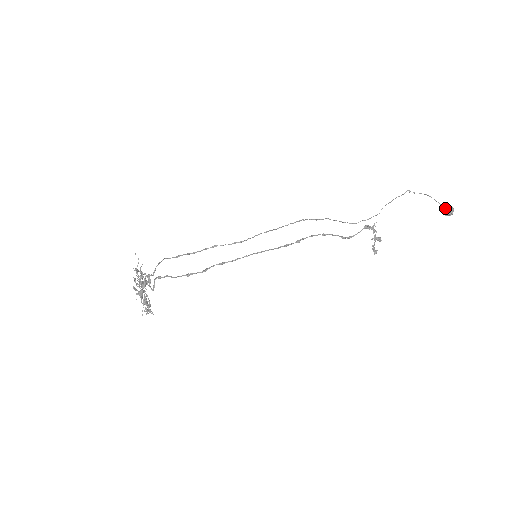
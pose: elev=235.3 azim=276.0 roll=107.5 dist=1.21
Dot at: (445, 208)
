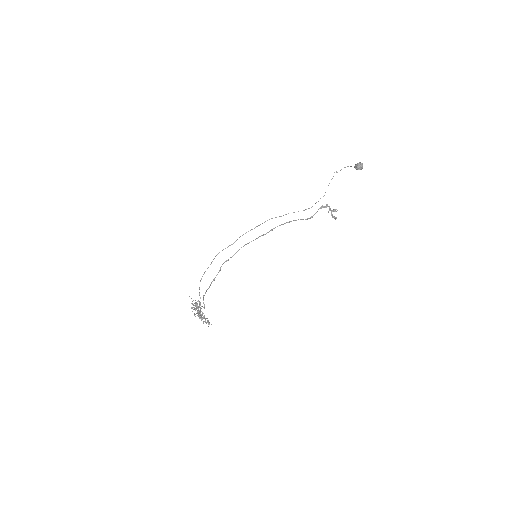
Dot at: (356, 166)
